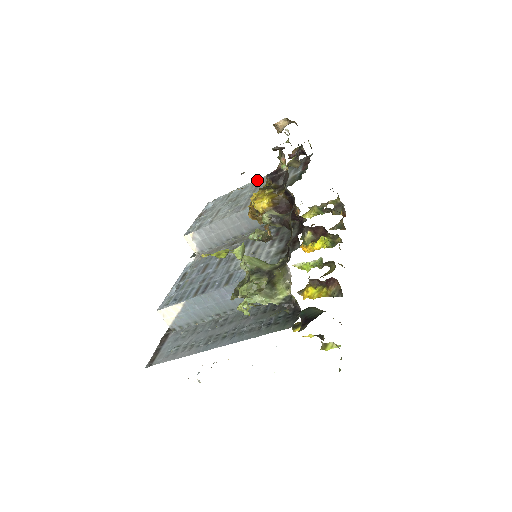
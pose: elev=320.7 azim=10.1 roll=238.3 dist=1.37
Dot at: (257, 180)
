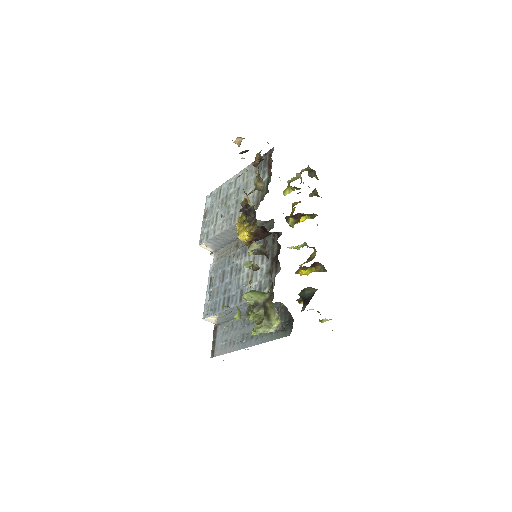
Dot at: (237, 175)
